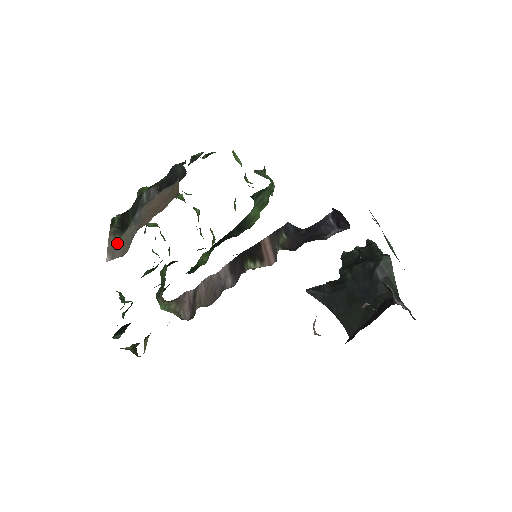
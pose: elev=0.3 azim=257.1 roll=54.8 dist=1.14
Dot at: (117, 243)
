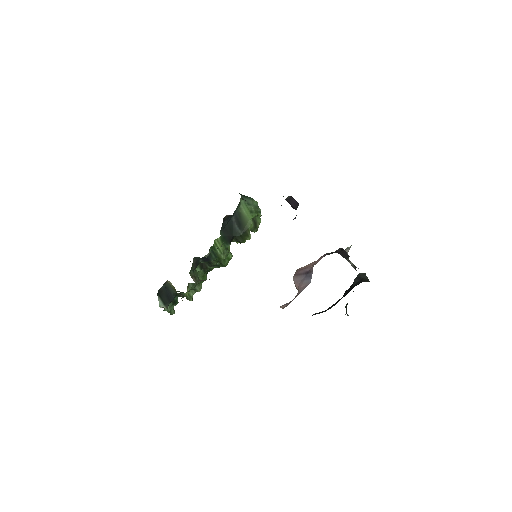
Dot at: occluded
